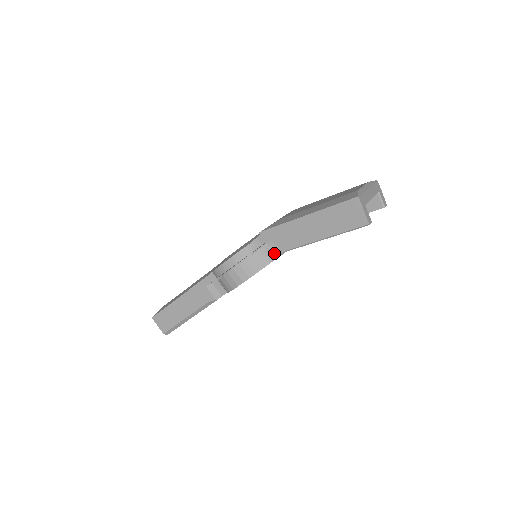
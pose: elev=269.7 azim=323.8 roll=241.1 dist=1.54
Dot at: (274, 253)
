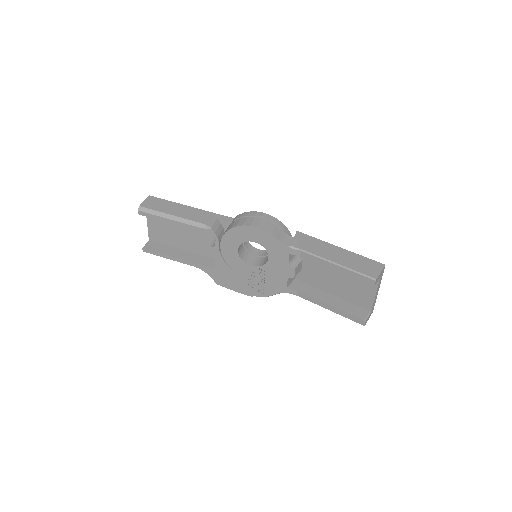
Dot at: (292, 243)
